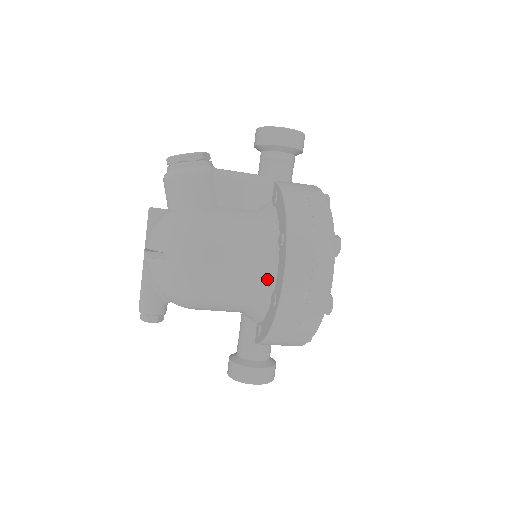
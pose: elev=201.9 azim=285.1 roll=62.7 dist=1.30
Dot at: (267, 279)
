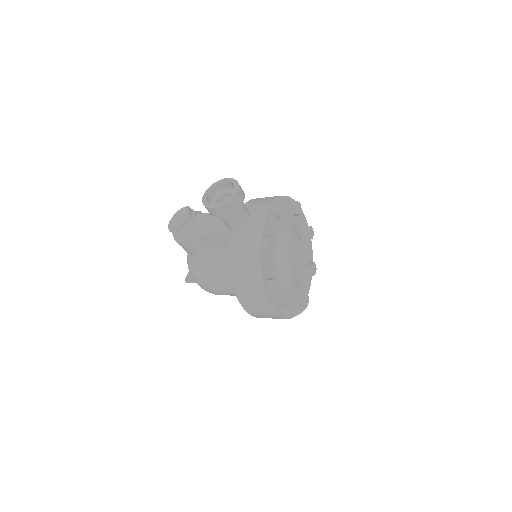
Dot at: occluded
